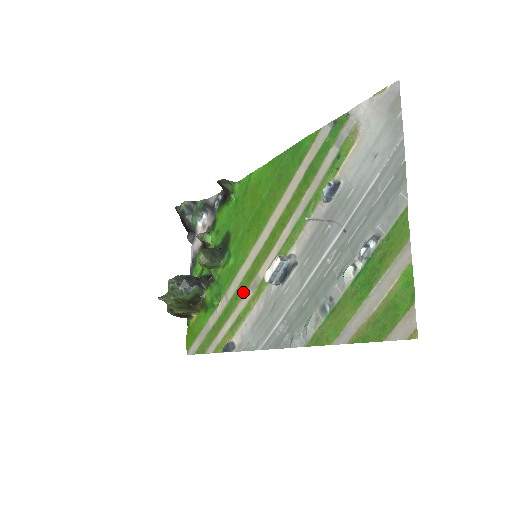
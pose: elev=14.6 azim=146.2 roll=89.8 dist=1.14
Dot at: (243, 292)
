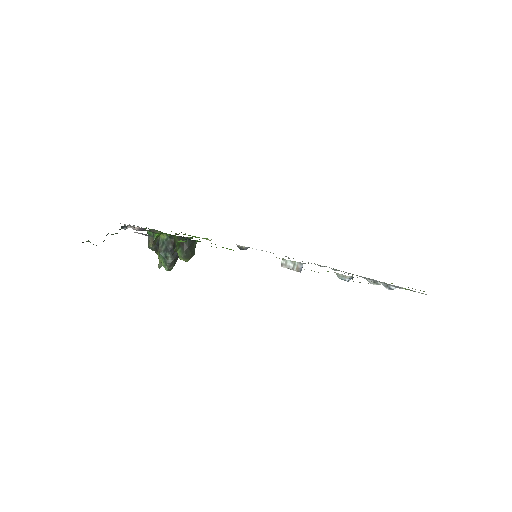
Dot at: occluded
